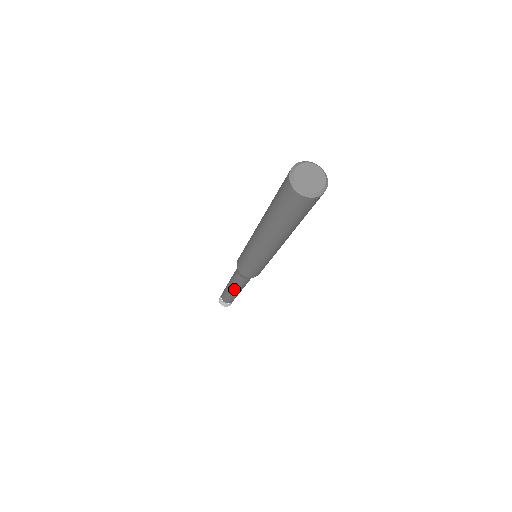
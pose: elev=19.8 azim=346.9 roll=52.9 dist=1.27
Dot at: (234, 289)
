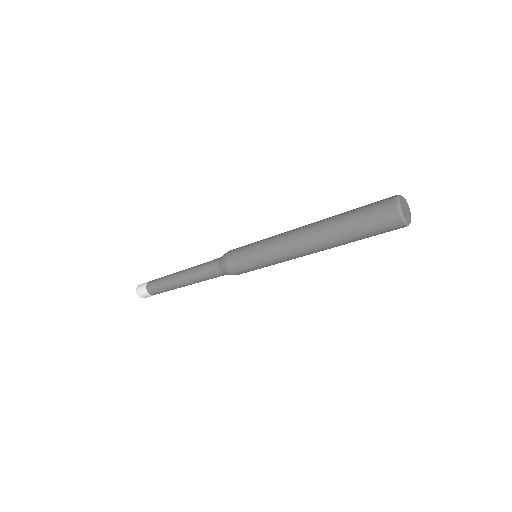
Dot at: (187, 281)
